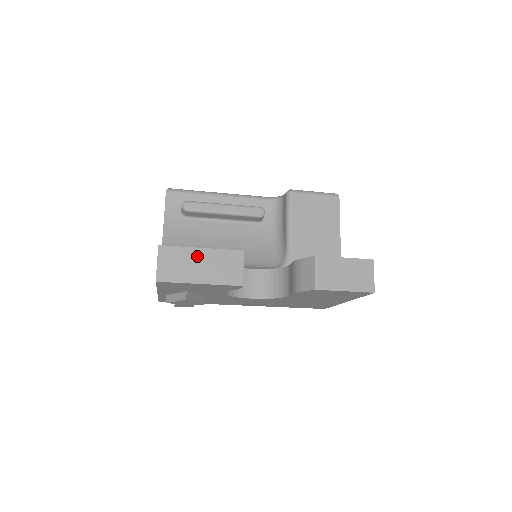
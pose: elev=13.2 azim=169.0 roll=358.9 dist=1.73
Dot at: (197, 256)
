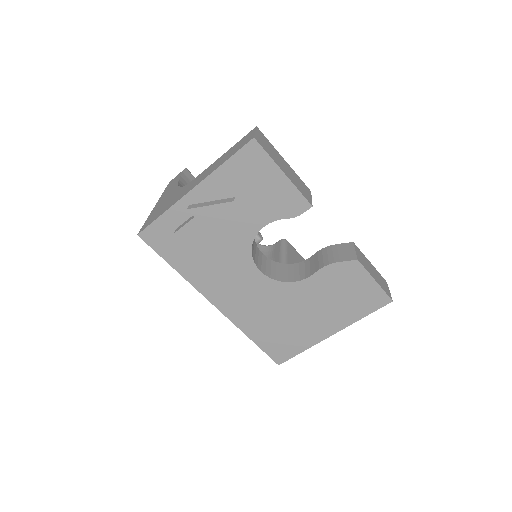
Dot at: (282, 159)
